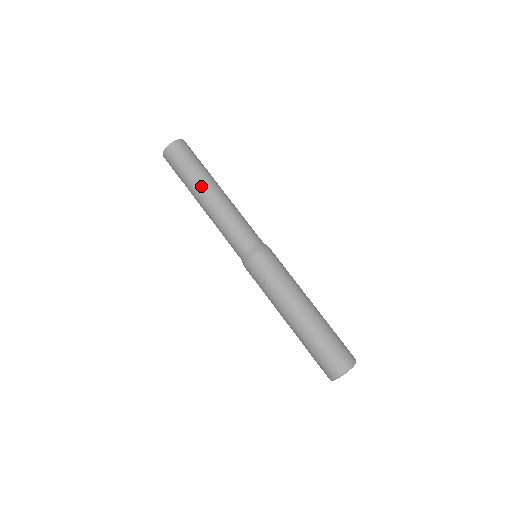
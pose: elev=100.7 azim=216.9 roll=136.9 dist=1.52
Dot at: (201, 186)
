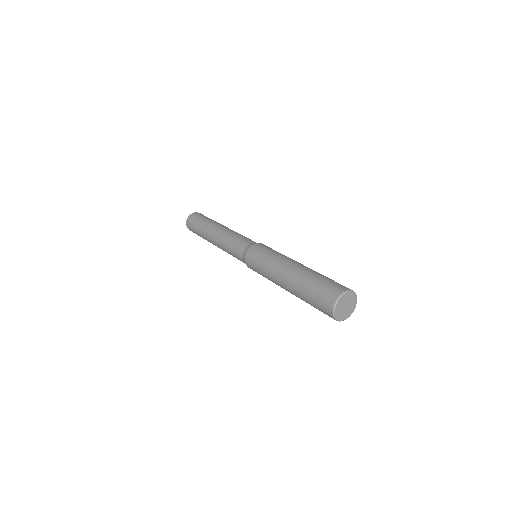
Dot at: (214, 224)
